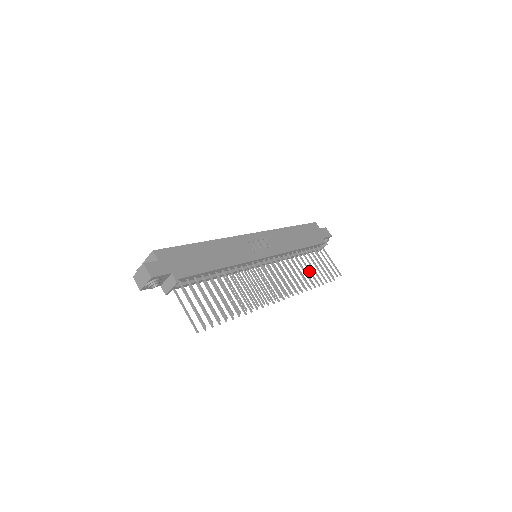
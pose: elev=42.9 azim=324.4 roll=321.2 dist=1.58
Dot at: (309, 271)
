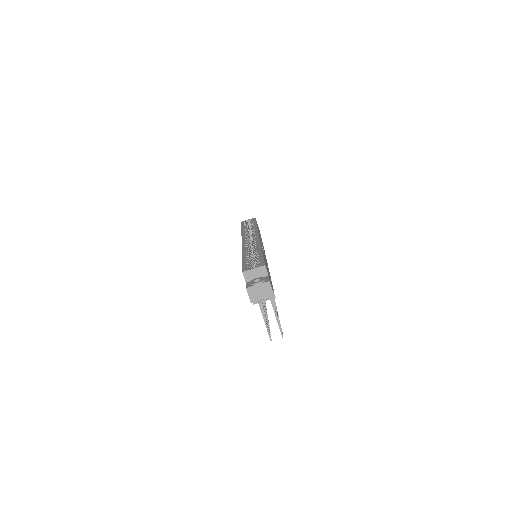
Dot at: occluded
